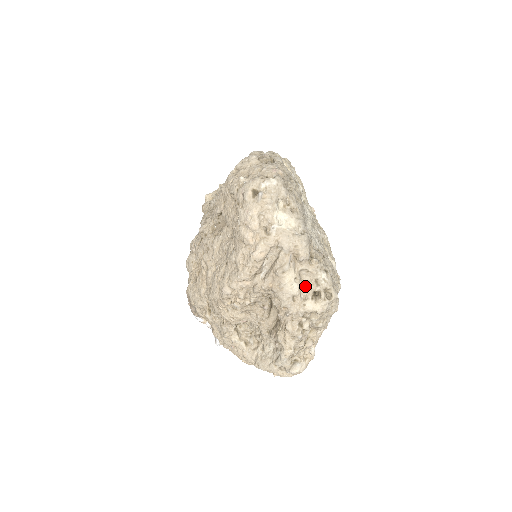
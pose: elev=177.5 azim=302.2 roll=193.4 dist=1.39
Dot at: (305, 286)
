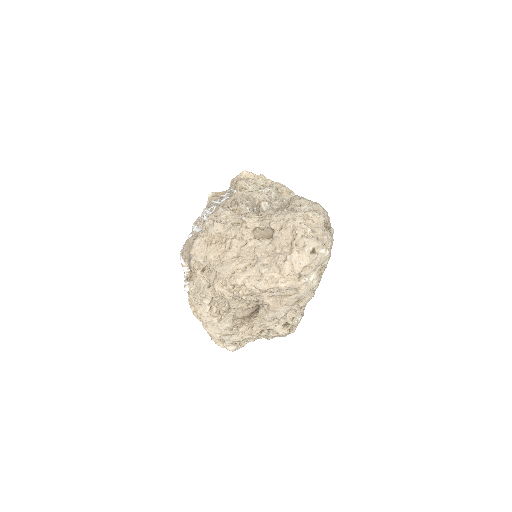
Dot at: (286, 317)
